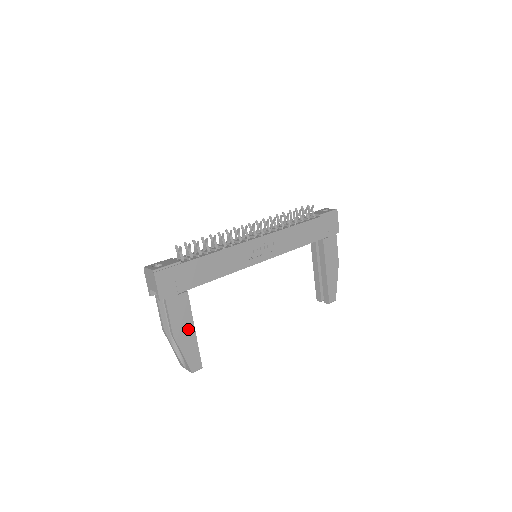
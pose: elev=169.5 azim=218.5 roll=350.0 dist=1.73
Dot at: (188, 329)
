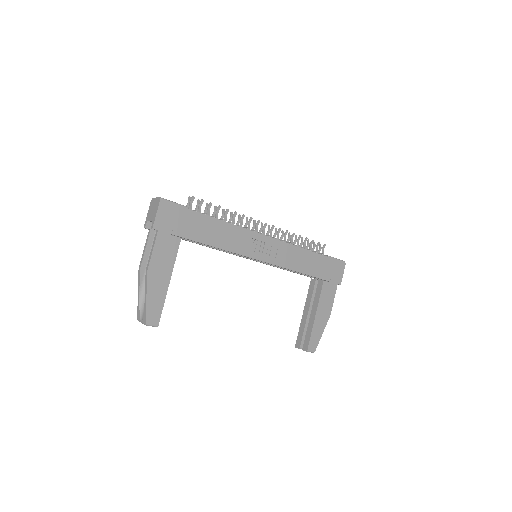
Dot at: (164, 275)
